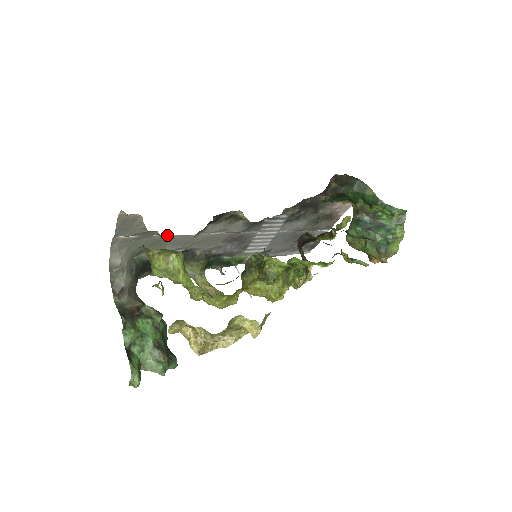
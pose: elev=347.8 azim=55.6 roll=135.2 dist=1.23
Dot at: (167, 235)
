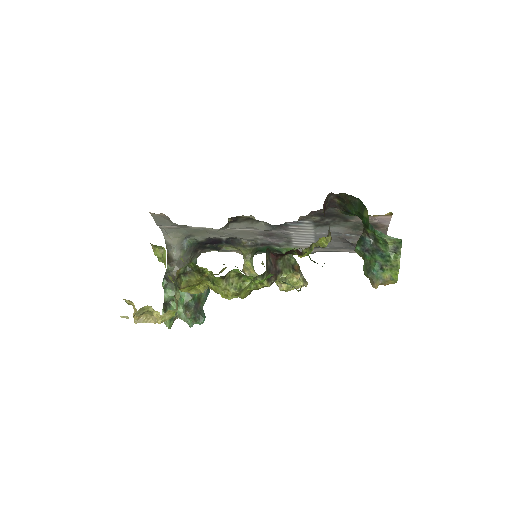
Dot at: (201, 227)
